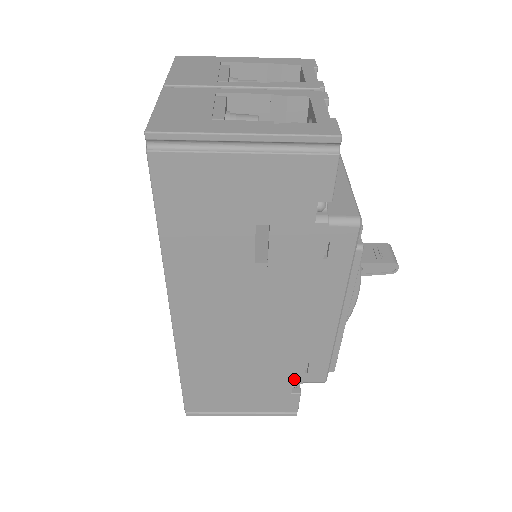
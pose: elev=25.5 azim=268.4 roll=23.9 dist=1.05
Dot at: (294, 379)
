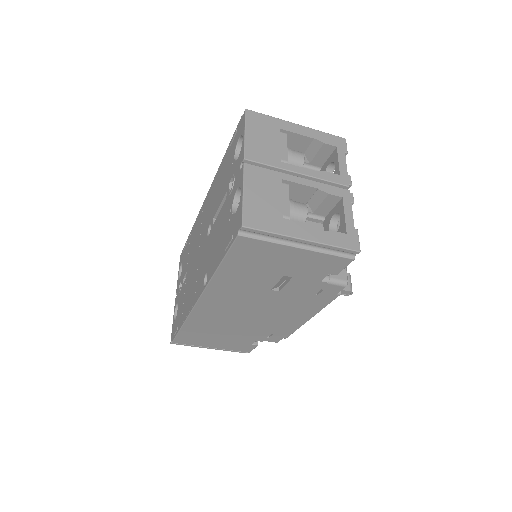
Dot at: (258, 339)
